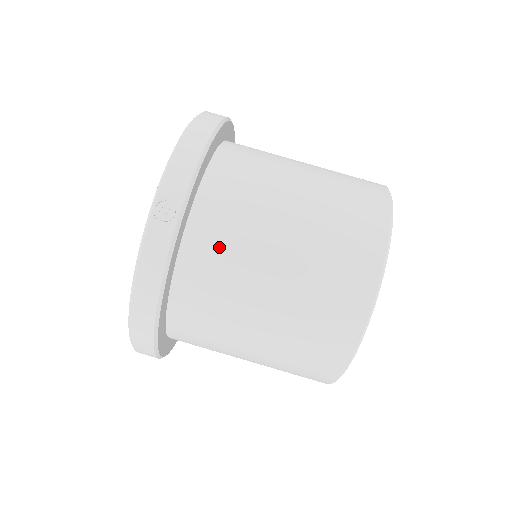
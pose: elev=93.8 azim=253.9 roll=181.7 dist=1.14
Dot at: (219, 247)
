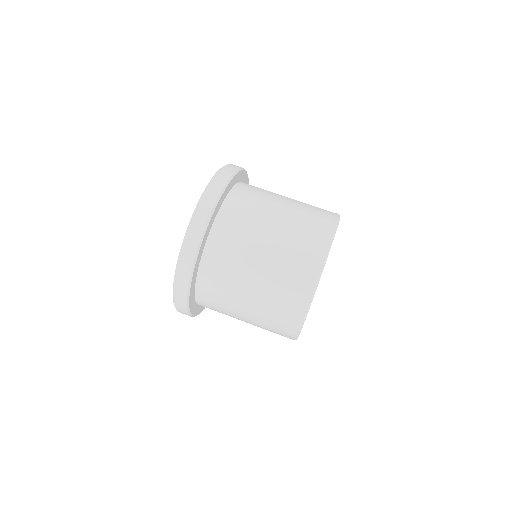
Dot at: (251, 195)
